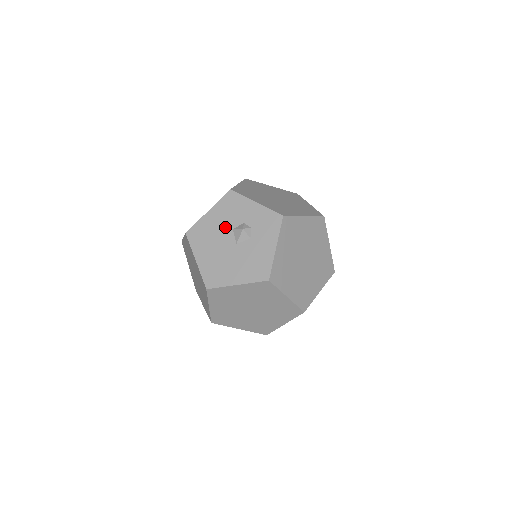
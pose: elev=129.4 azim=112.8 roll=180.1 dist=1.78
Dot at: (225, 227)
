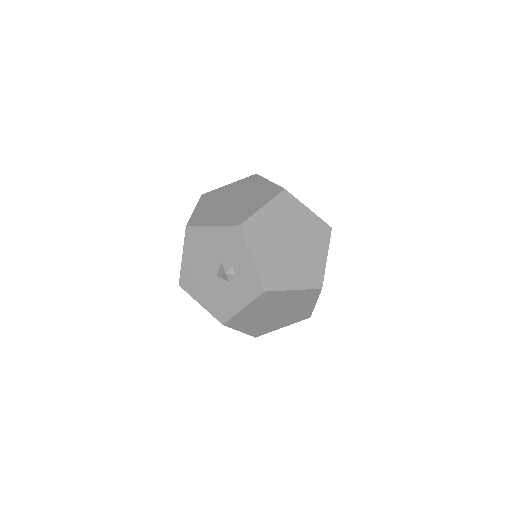
Dot at: (217, 254)
